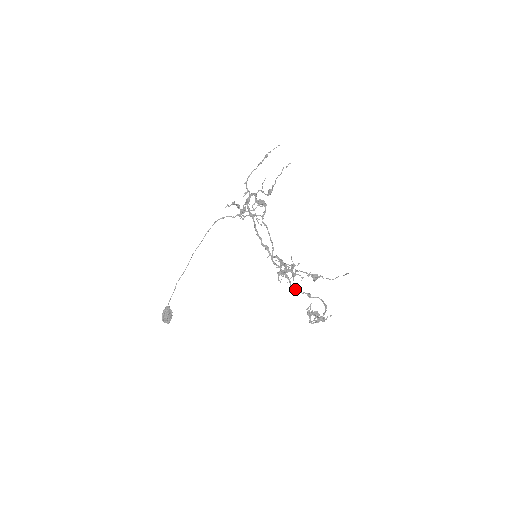
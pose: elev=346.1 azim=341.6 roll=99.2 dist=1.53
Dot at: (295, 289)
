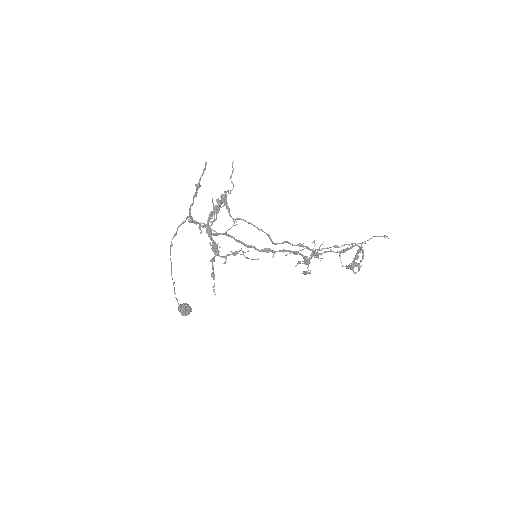
Dot at: occluded
